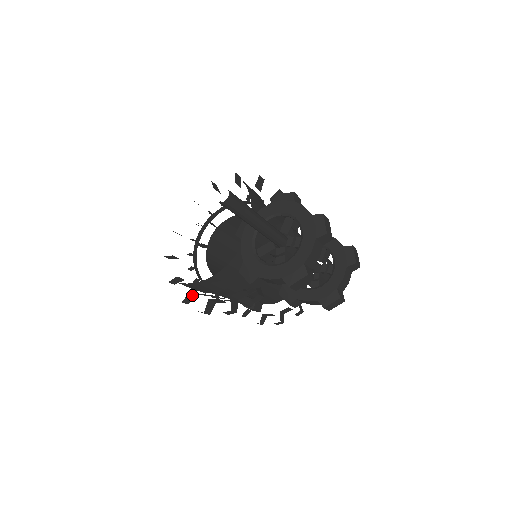
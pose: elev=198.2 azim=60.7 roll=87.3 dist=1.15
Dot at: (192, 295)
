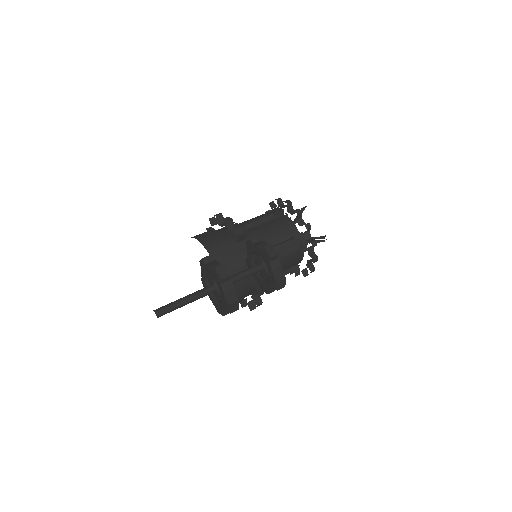
Dot at: (244, 301)
